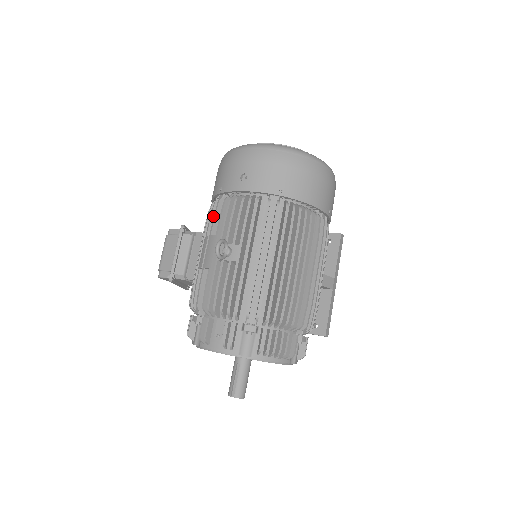
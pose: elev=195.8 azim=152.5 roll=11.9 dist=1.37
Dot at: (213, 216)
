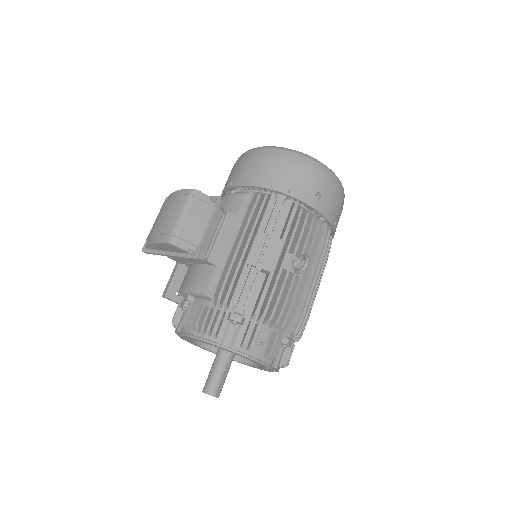
Dot at: (272, 213)
